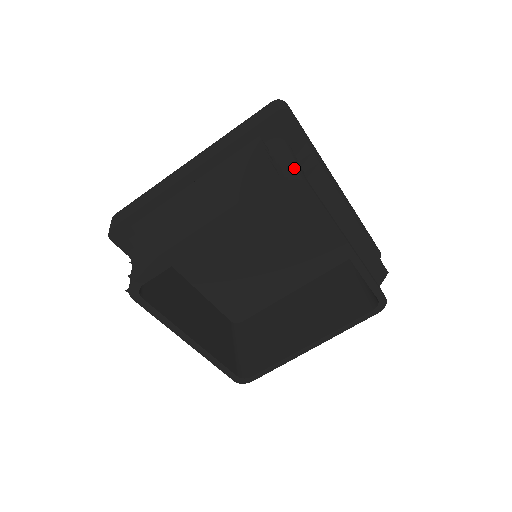
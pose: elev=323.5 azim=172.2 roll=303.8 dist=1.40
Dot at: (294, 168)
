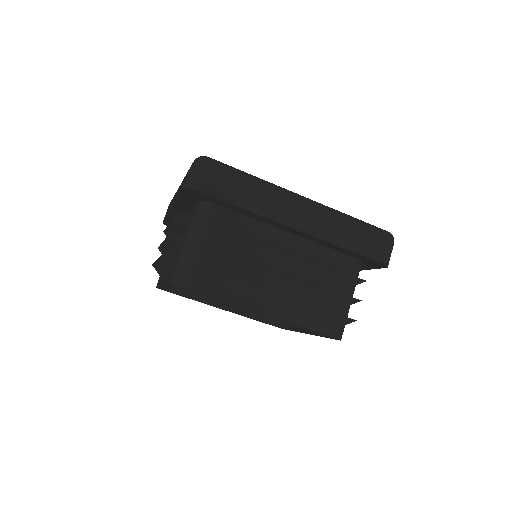
Dot at: occluded
